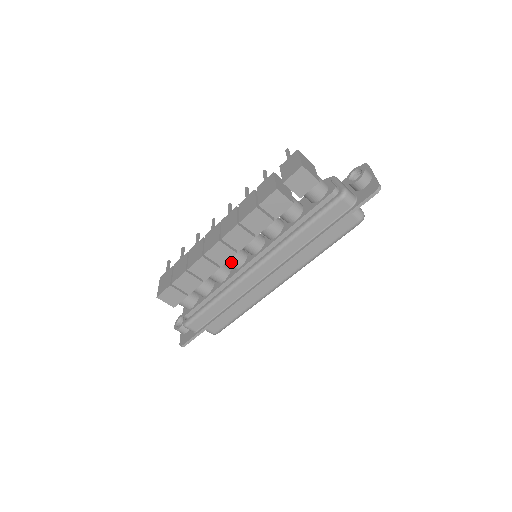
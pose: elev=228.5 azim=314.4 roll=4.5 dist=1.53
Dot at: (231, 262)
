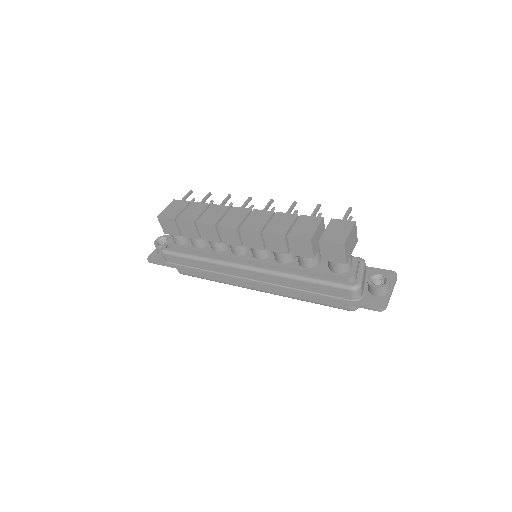
Dot at: (233, 246)
